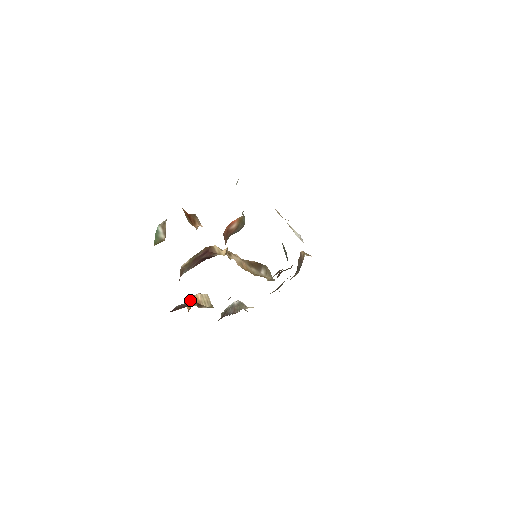
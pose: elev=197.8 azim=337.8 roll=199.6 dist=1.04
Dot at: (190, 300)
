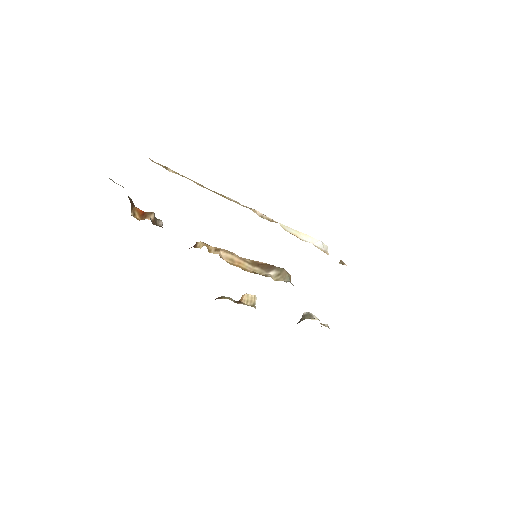
Dot at: occluded
